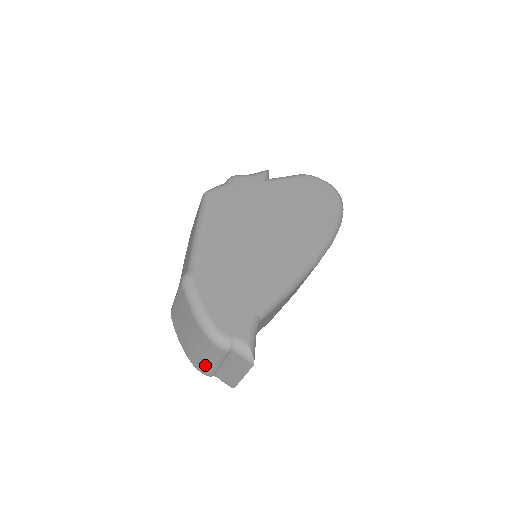
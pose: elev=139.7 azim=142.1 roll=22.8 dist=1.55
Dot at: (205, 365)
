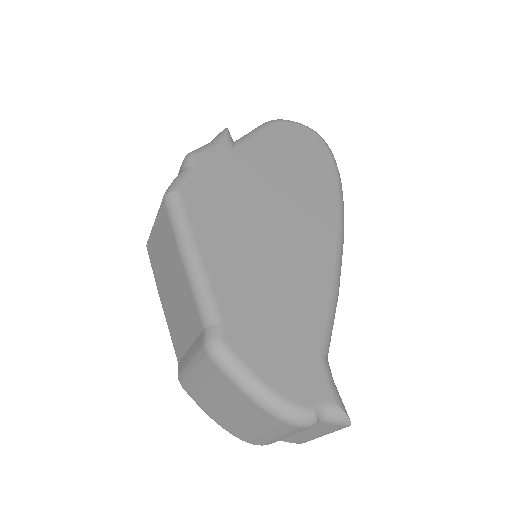
Dot at: (267, 440)
